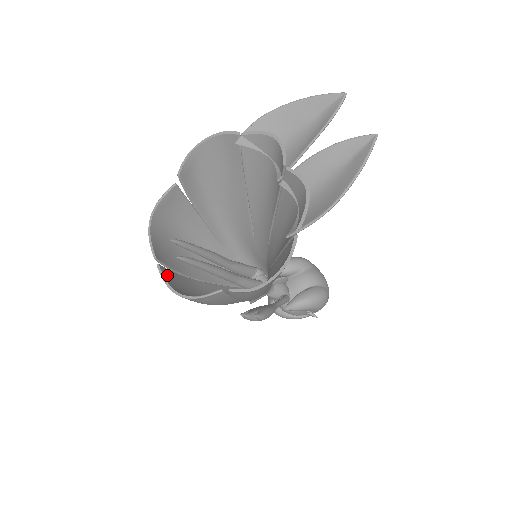
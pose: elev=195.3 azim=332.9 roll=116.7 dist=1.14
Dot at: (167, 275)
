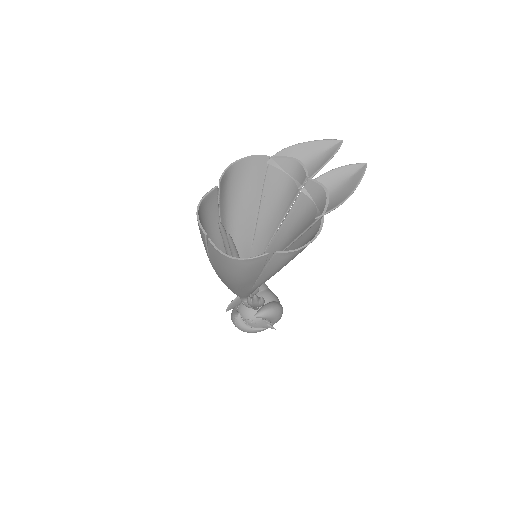
Dot at: occluded
